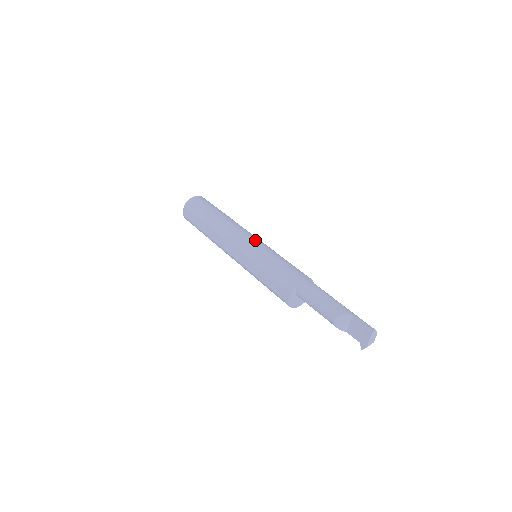
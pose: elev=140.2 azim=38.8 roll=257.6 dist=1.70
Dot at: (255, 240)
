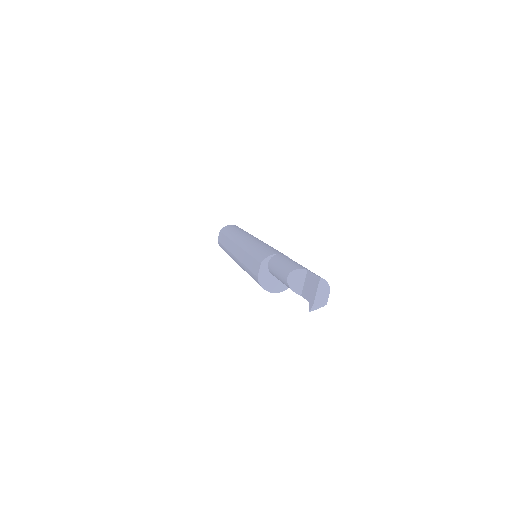
Dot at: (258, 239)
